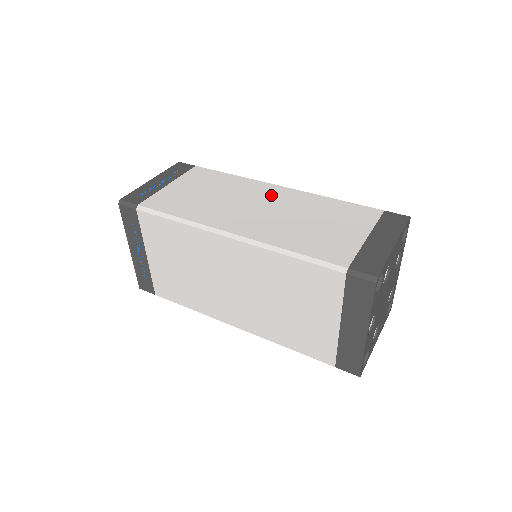
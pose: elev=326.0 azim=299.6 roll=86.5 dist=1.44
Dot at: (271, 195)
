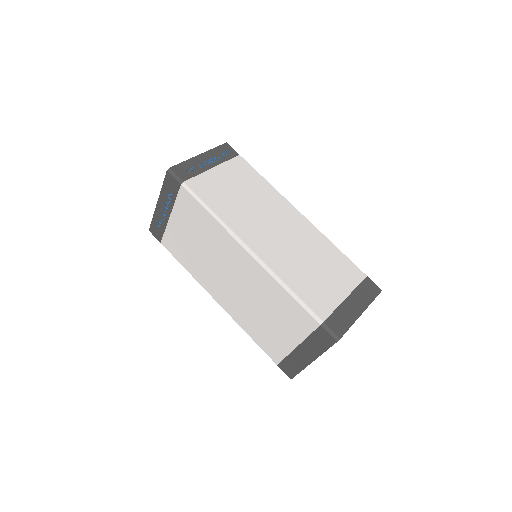
Dot at: (291, 220)
